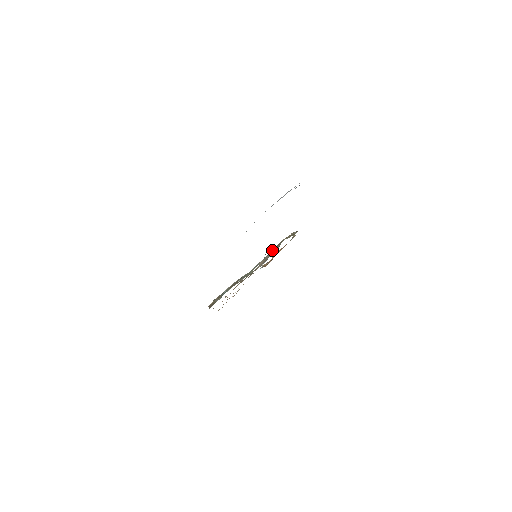
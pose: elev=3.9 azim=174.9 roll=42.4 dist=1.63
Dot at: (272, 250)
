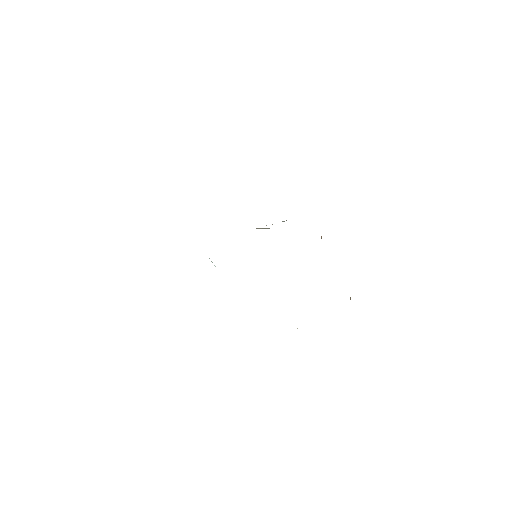
Dot at: occluded
